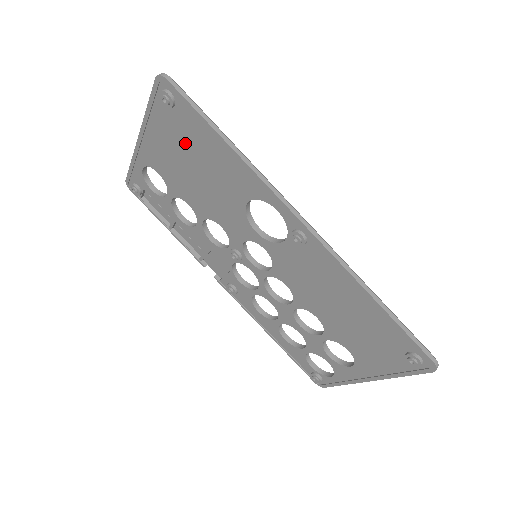
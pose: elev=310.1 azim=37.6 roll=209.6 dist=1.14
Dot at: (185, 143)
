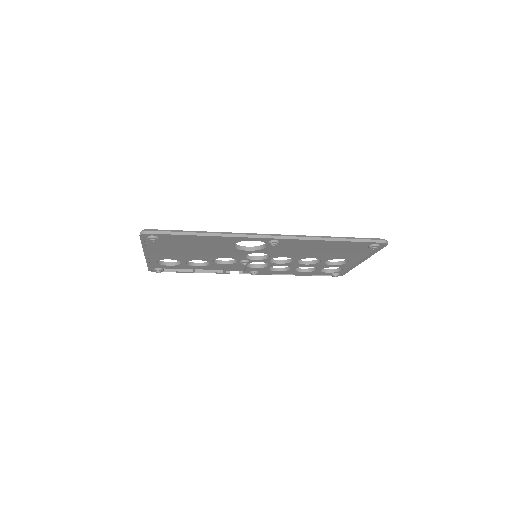
Dot at: (177, 245)
